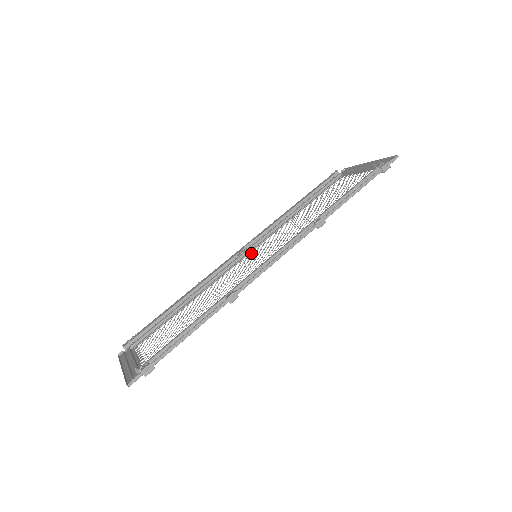
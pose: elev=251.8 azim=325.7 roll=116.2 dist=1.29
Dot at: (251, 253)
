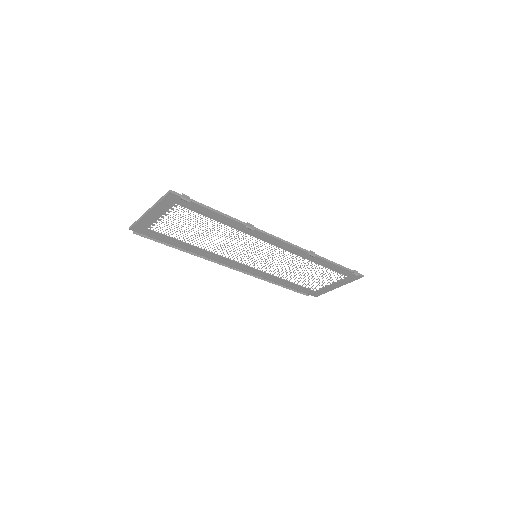
Dot at: occluded
